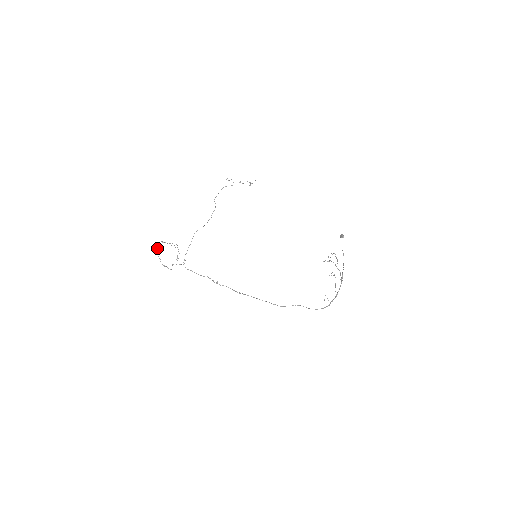
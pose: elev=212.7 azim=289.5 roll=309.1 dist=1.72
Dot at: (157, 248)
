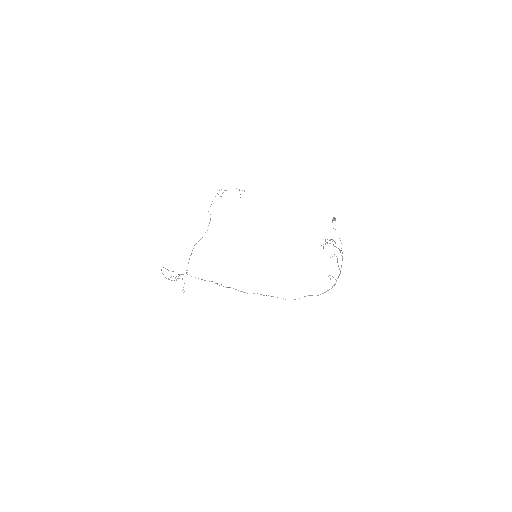
Dot at: occluded
